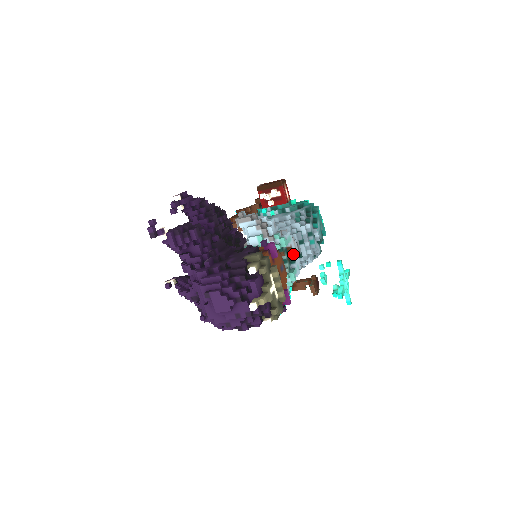
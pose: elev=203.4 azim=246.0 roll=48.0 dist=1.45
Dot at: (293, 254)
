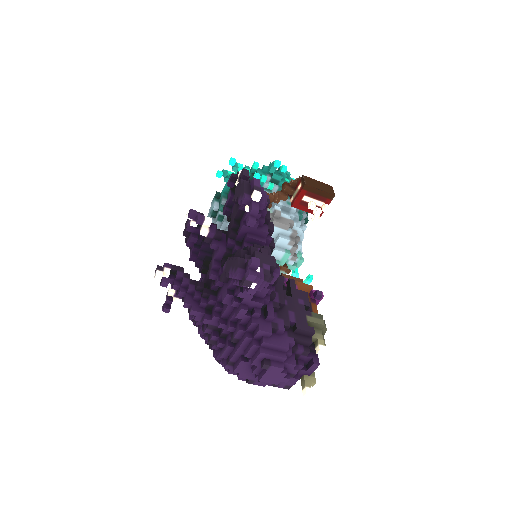
Dot at: occluded
